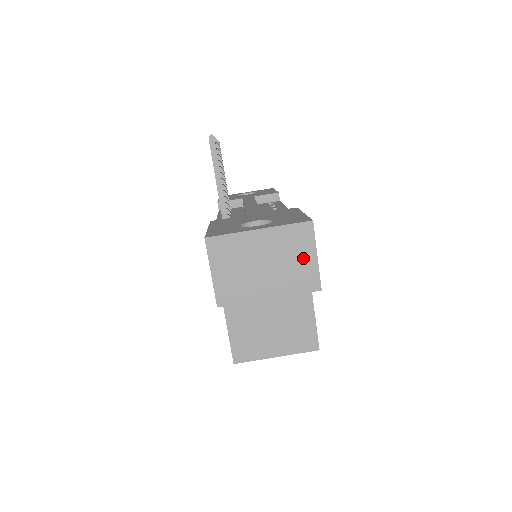
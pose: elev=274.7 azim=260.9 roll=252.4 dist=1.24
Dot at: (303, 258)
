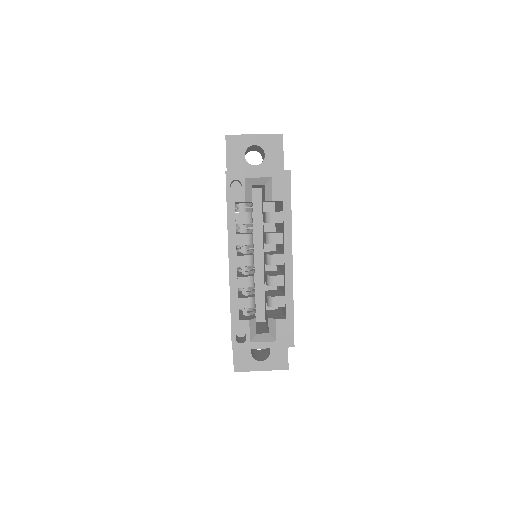
Dot at: occluded
